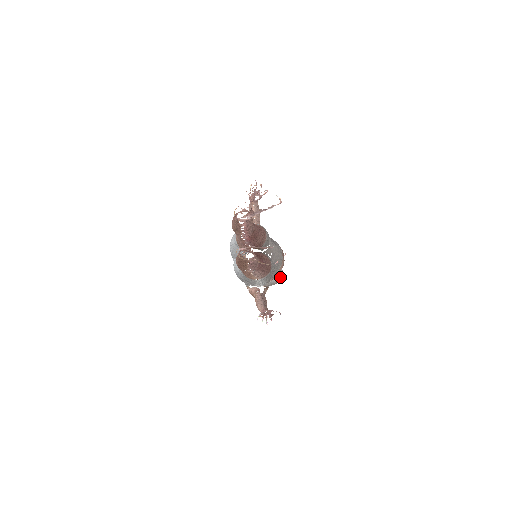
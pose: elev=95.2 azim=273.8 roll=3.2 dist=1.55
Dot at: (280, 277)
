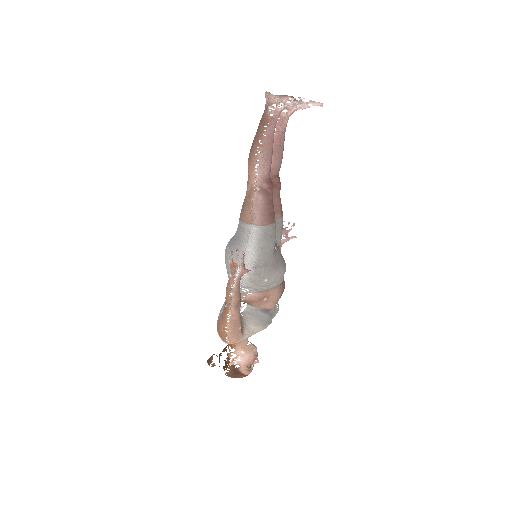
Dot at: (266, 317)
